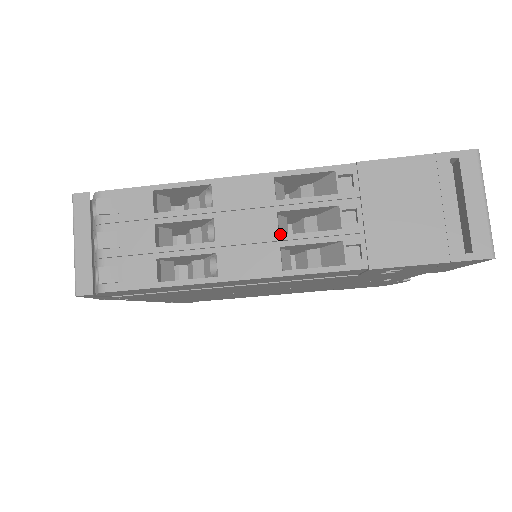
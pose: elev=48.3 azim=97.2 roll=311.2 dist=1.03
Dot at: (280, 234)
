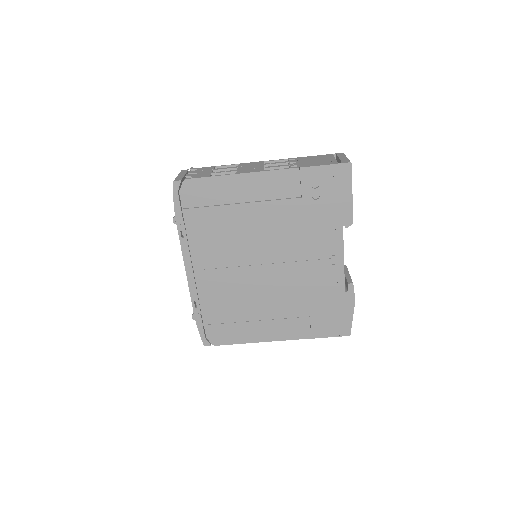
Dot at: occluded
